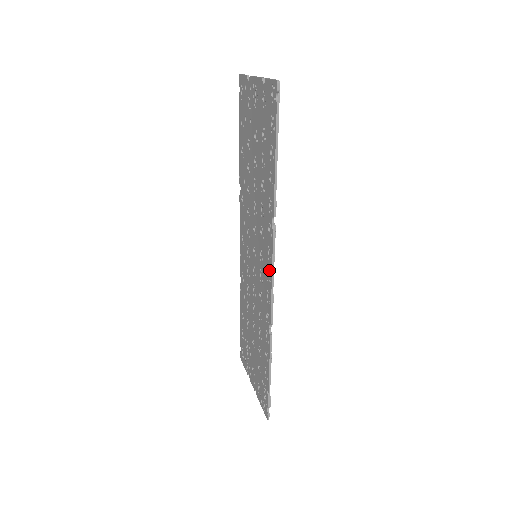
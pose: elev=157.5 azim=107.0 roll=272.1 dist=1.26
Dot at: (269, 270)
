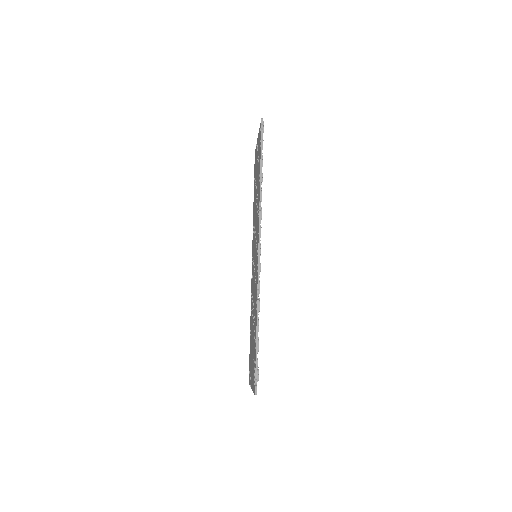
Dot at: occluded
